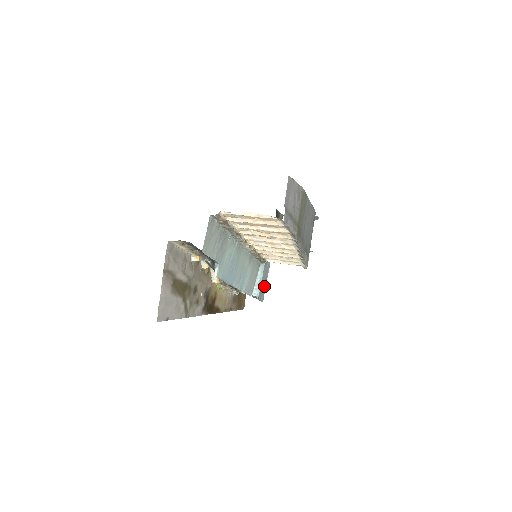
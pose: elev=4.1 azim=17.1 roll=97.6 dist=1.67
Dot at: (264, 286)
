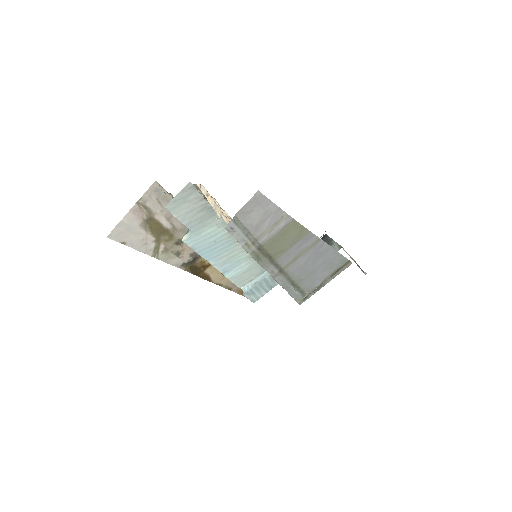
Dot at: (263, 291)
